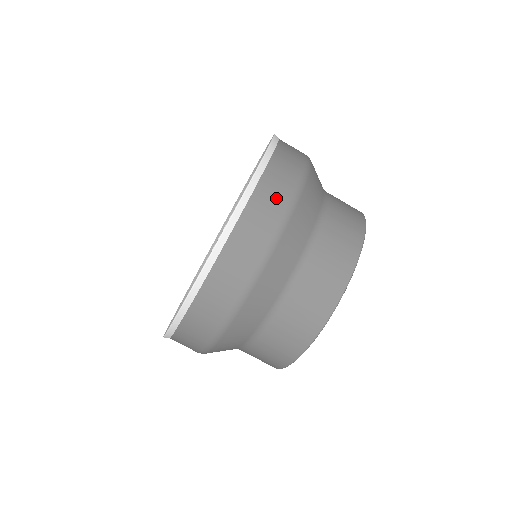
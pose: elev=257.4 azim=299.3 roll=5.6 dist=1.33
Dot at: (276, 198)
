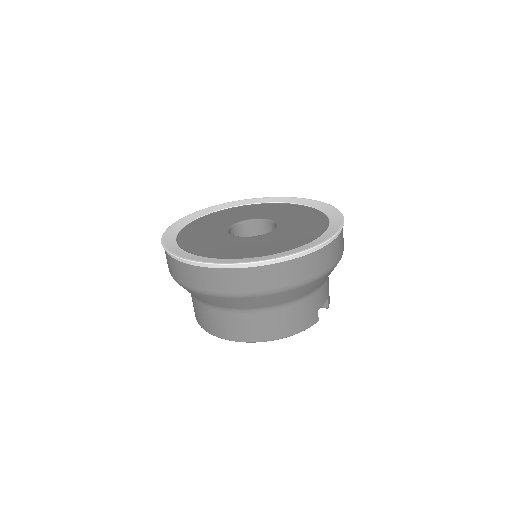
Dot at: (254, 283)
